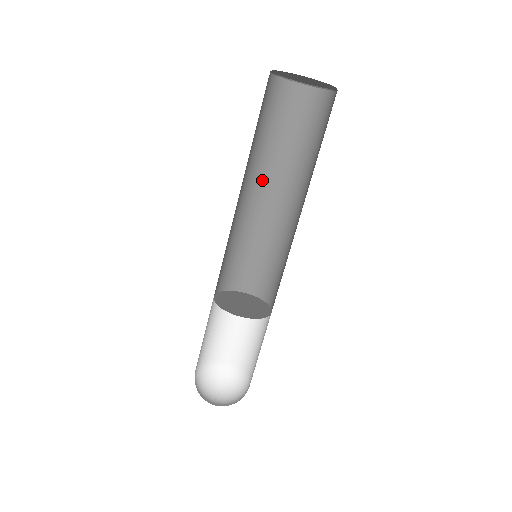
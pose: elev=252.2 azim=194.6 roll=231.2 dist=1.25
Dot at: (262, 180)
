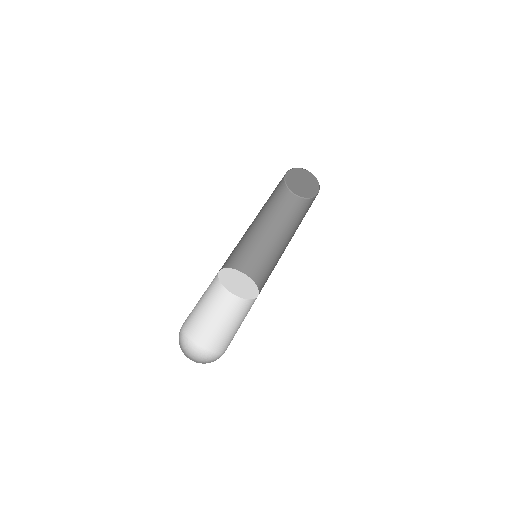
Dot at: (277, 237)
